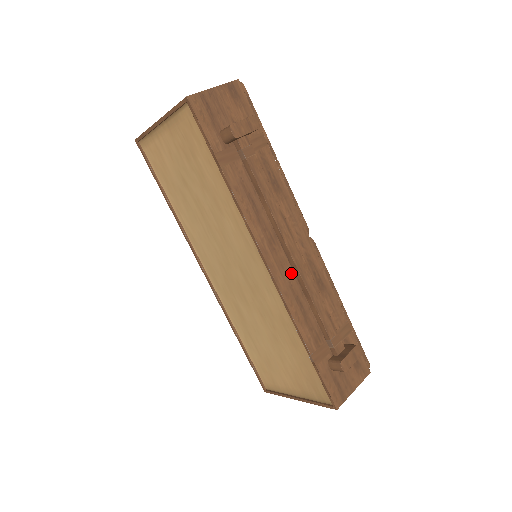
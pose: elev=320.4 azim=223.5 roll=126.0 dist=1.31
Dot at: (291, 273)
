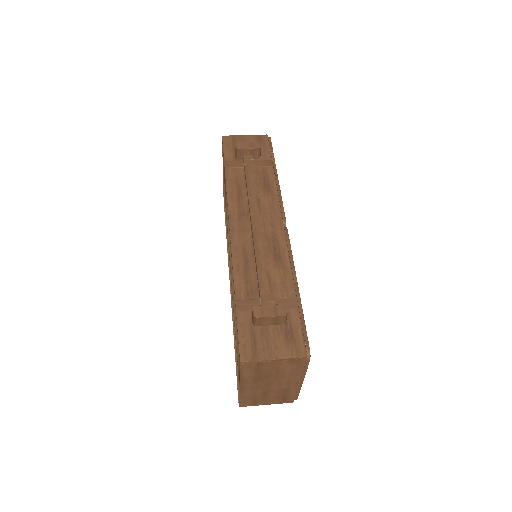
Dot at: (249, 238)
